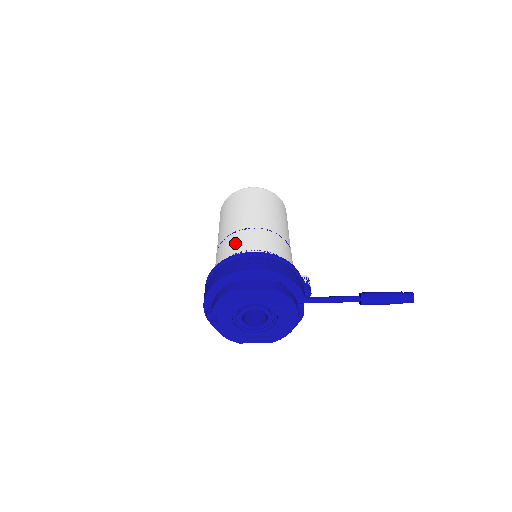
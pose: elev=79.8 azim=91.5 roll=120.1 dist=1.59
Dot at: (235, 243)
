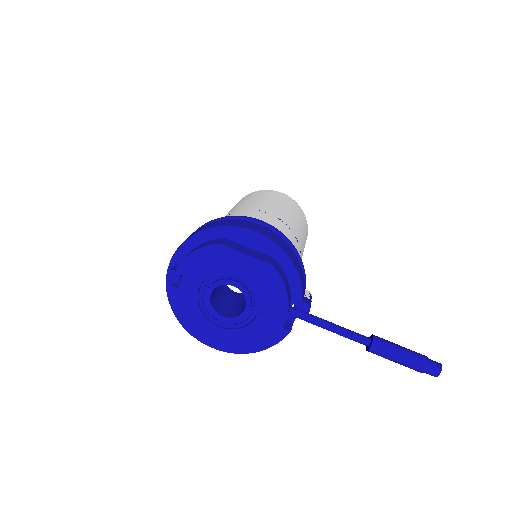
Dot at: (242, 215)
